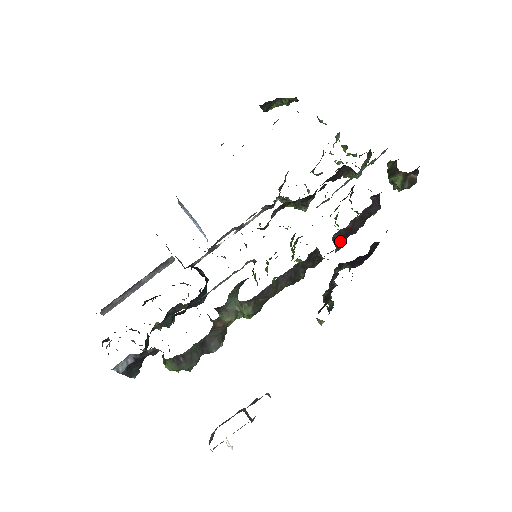
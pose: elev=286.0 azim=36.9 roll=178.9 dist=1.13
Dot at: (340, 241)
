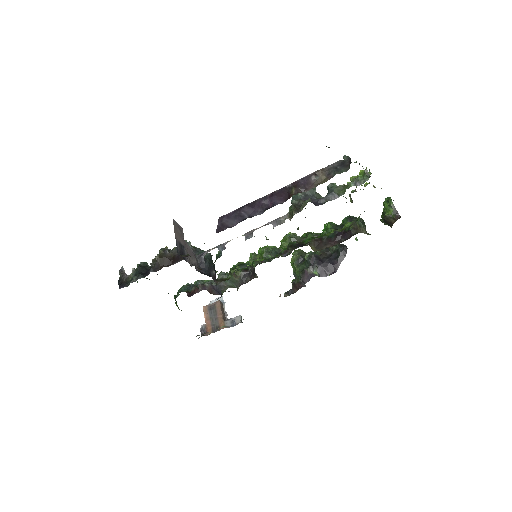
Dot at: occluded
